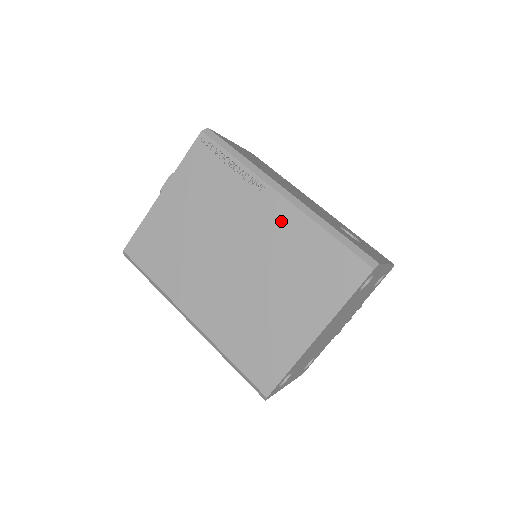
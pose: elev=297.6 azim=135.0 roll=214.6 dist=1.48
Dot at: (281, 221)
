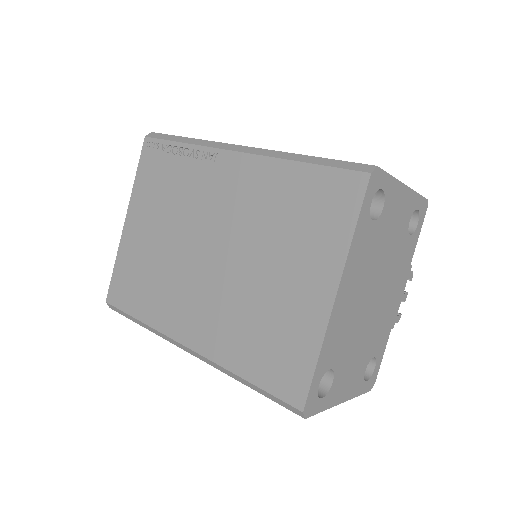
Dot at: (246, 180)
